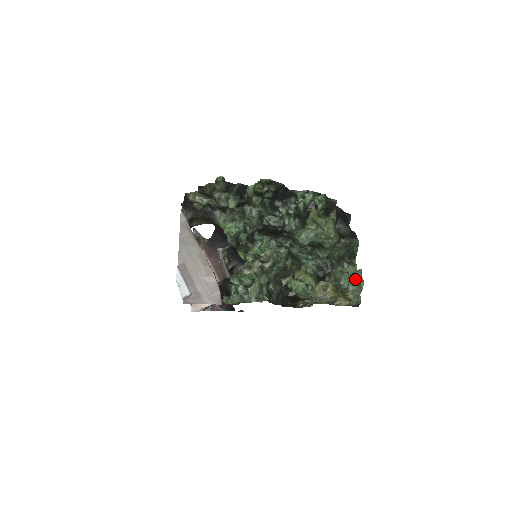
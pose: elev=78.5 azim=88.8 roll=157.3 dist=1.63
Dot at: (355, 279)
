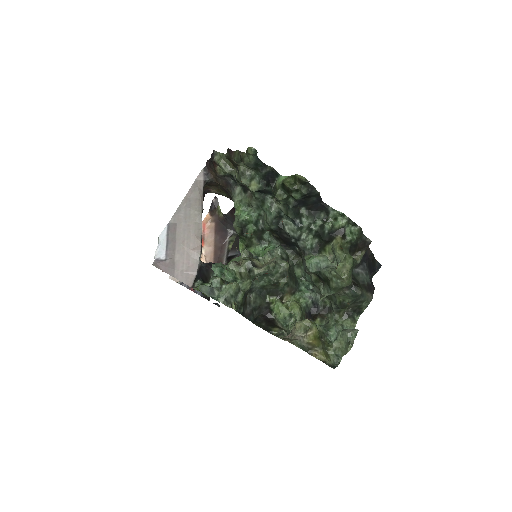
Dot at: (345, 337)
